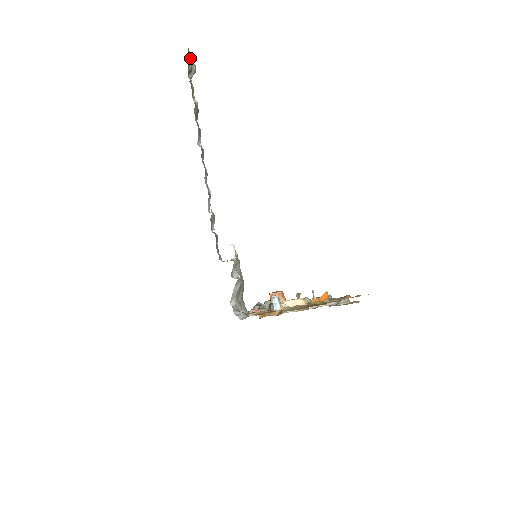
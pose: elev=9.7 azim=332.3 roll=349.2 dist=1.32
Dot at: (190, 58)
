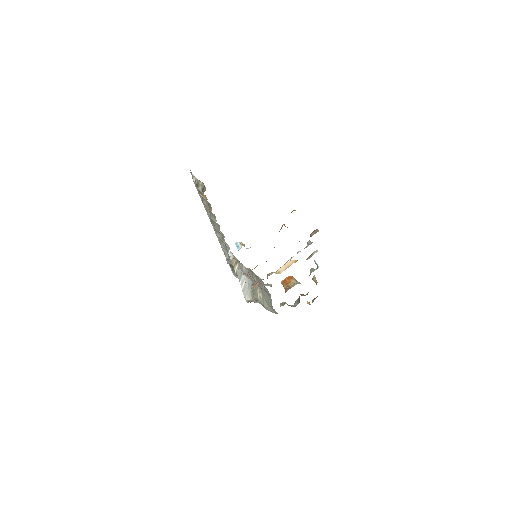
Dot at: (194, 177)
